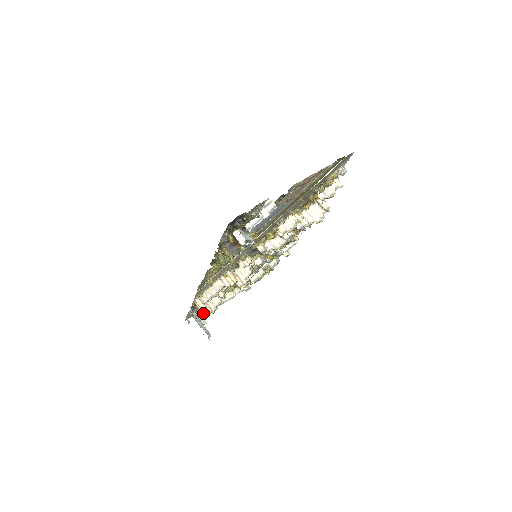
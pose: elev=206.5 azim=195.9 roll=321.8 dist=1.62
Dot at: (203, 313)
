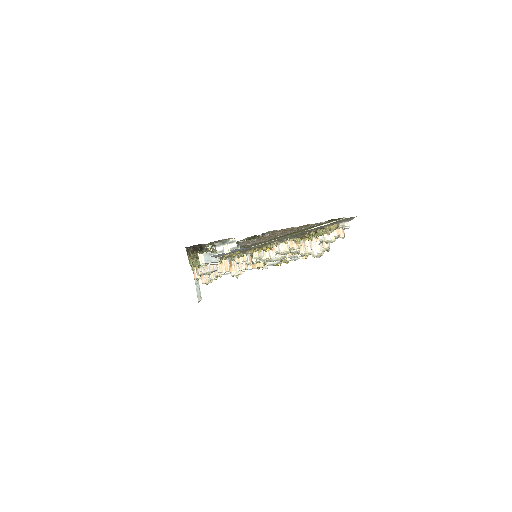
Dot at: occluded
